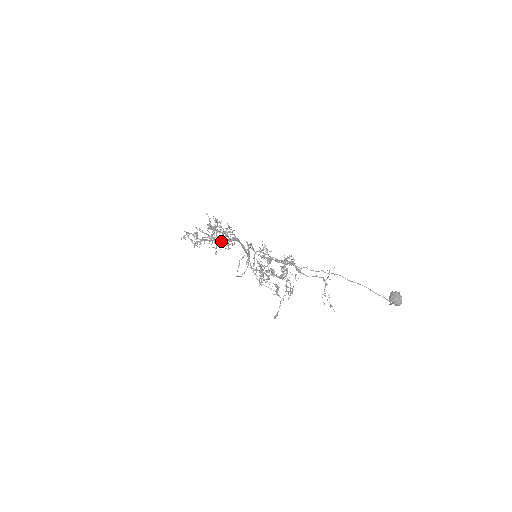
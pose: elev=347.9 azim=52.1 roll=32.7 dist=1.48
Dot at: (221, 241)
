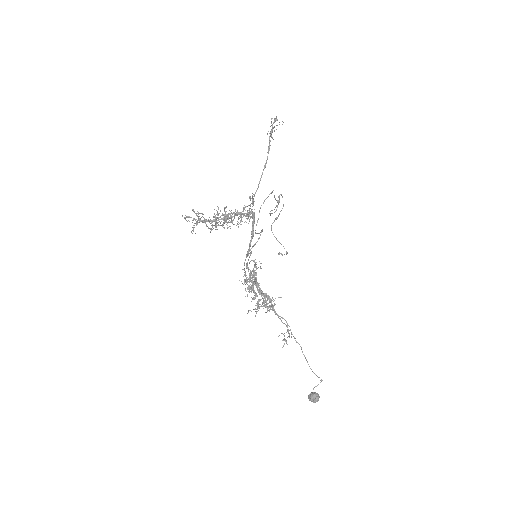
Dot at: (233, 216)
